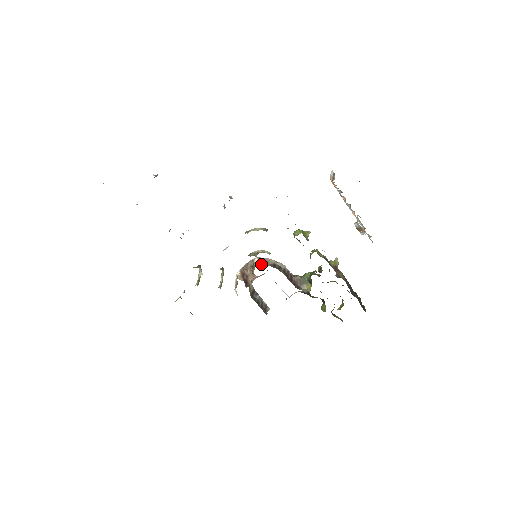
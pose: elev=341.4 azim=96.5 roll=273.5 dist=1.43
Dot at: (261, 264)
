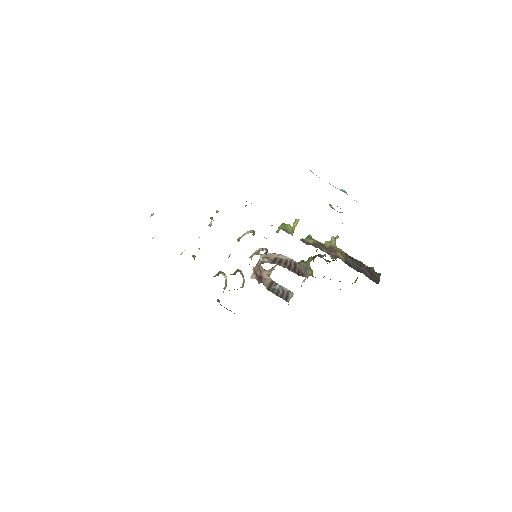
Dot at: (262, 262)
